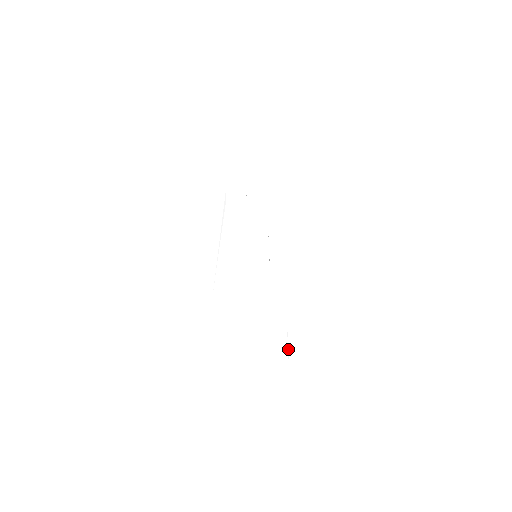
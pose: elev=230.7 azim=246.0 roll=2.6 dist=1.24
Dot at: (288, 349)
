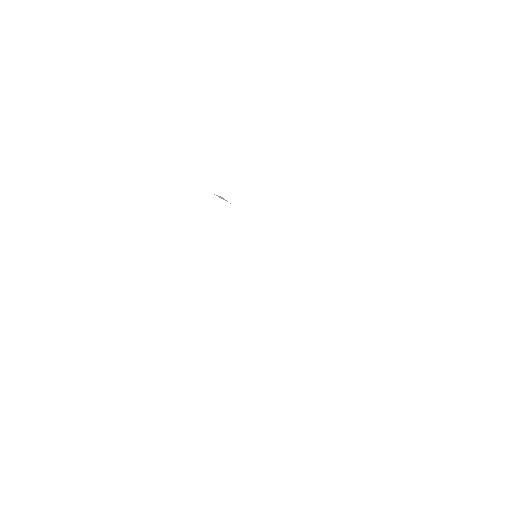
Dot at: occluded
